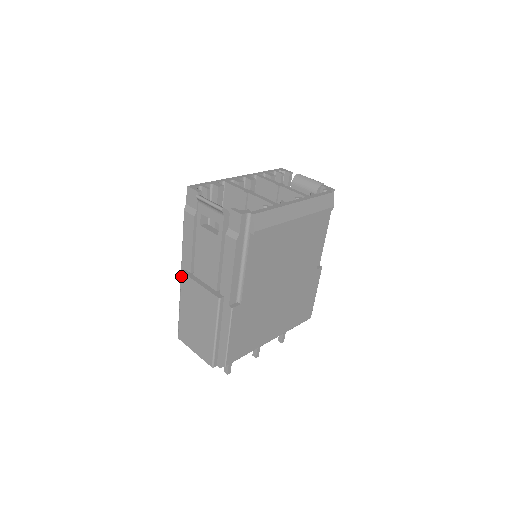
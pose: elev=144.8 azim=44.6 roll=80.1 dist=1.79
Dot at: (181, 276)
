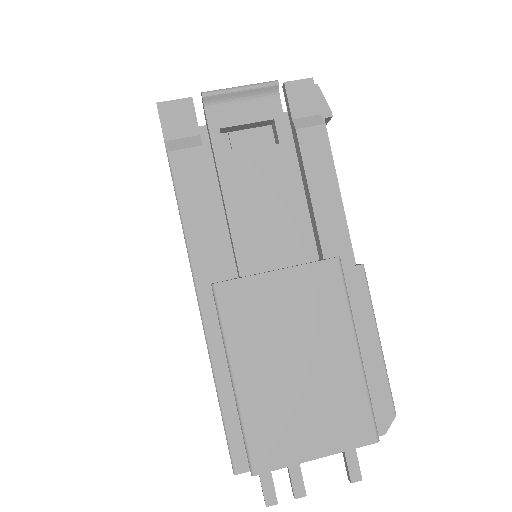
Dot at: (216, 295)
